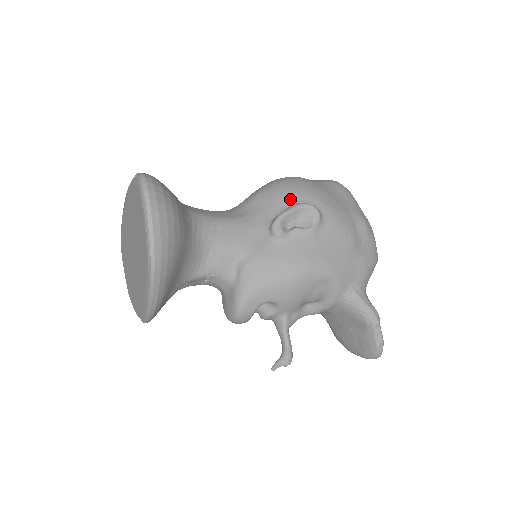
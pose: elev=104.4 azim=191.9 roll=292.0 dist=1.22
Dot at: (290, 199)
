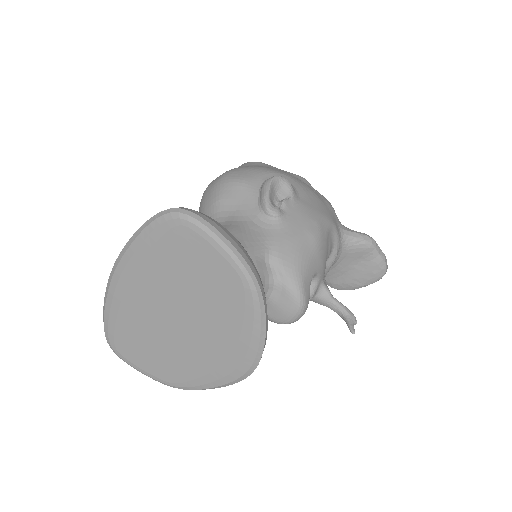
Dot at: (253, 184)
